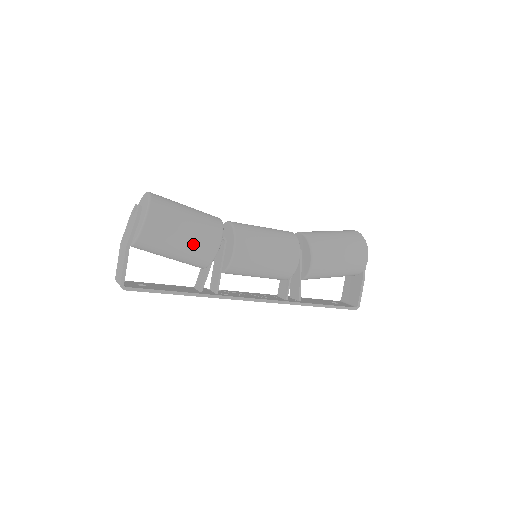
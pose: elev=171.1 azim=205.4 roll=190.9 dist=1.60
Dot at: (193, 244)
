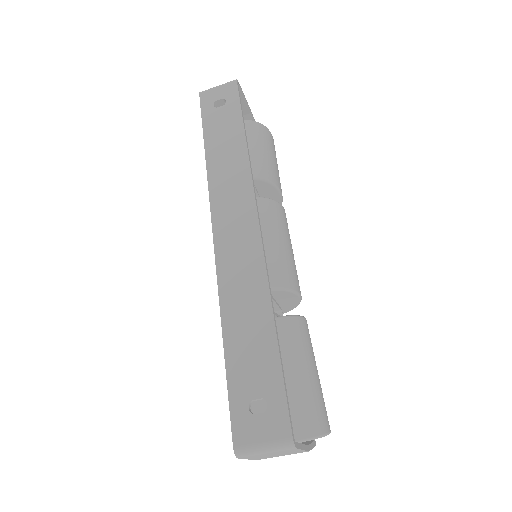
Dot at: (275, 167)
